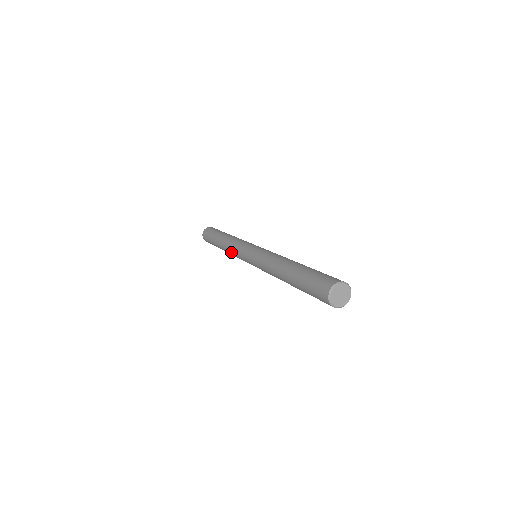
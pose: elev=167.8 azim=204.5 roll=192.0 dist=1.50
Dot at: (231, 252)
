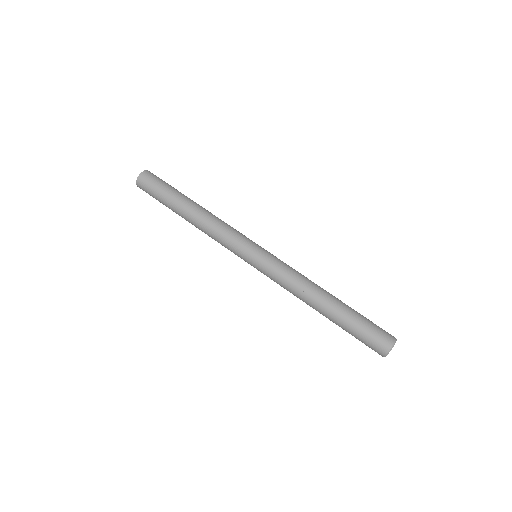
Dot at: occluded
